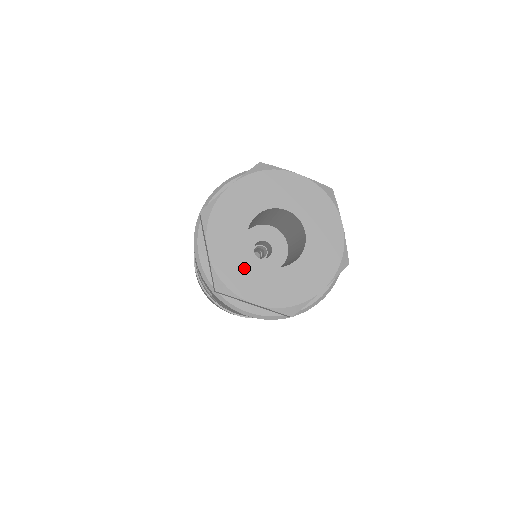
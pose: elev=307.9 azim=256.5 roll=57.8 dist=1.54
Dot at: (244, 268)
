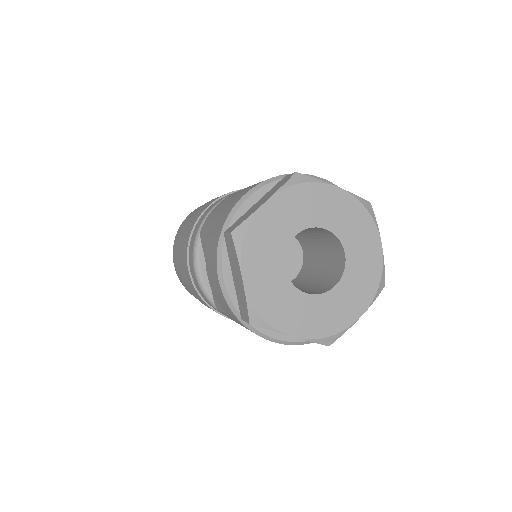
Dot at: (282, 297)
